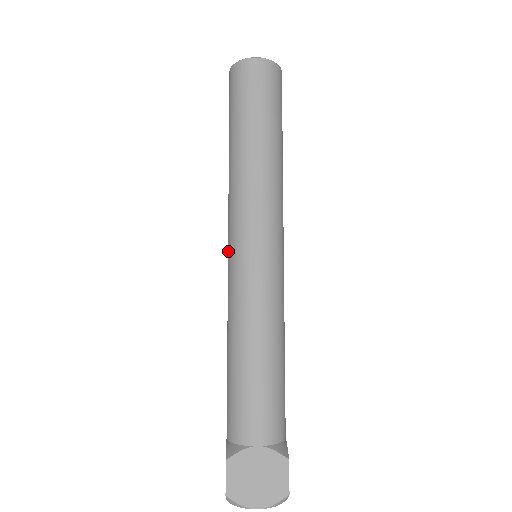
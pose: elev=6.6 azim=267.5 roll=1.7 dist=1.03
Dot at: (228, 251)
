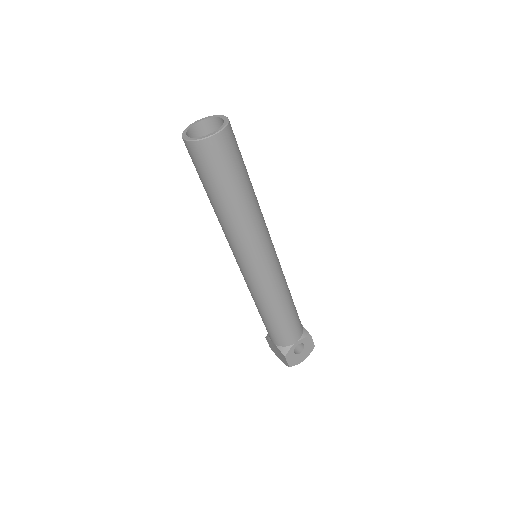
Dot at: occluded
